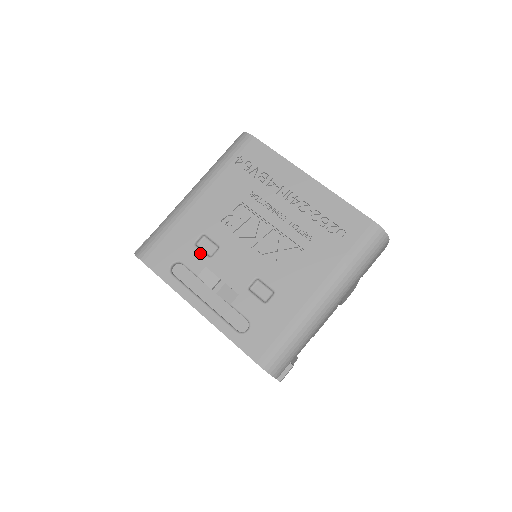
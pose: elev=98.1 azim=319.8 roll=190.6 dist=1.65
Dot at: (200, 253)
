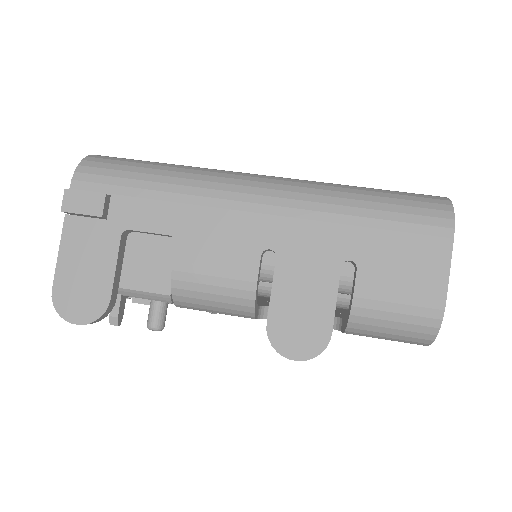
Dot at: occluded
